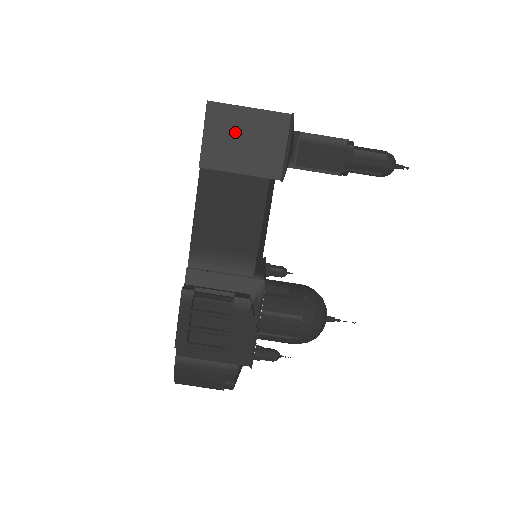
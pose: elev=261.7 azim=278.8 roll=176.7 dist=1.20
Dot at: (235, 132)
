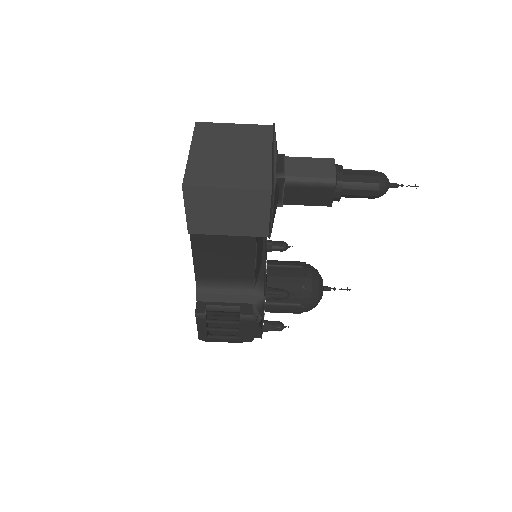
Dot at: (216, 207)
